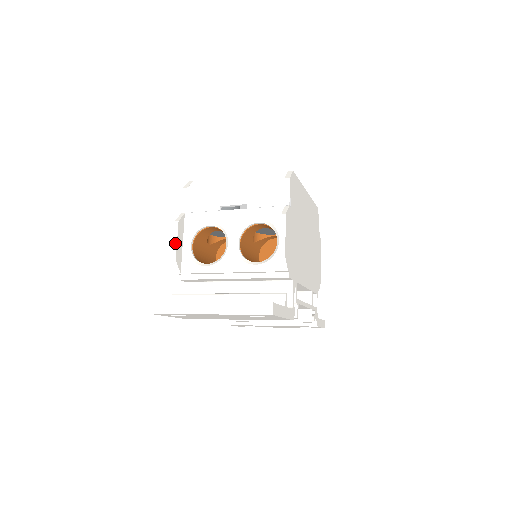
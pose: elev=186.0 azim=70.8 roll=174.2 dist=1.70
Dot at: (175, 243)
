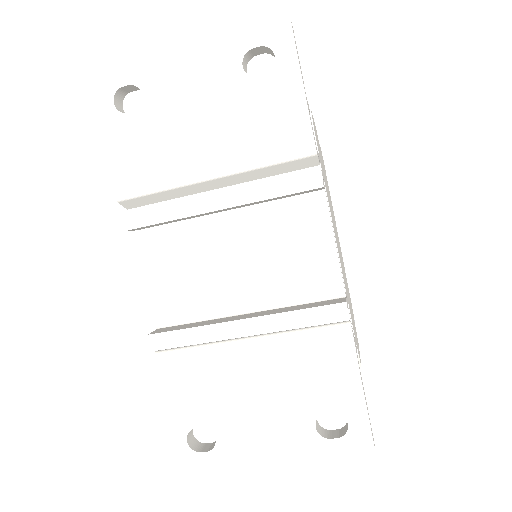
Dot at: occluded
